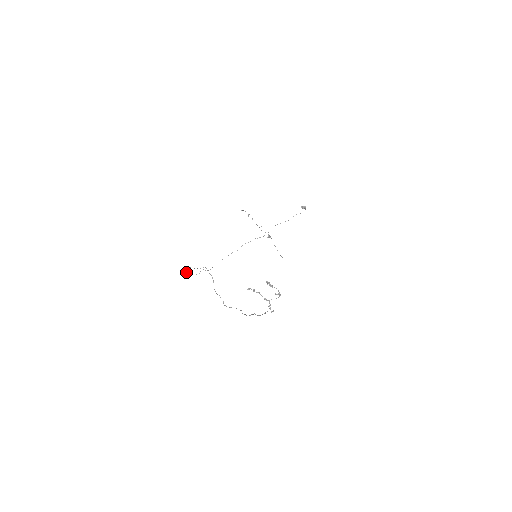
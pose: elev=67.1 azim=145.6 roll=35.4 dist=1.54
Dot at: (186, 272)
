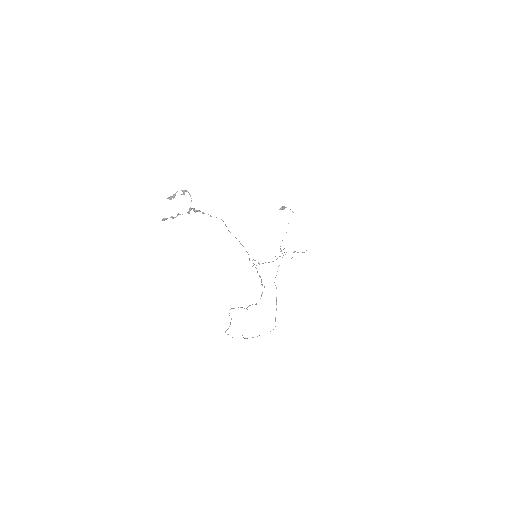
Dot at: (228, 334)
